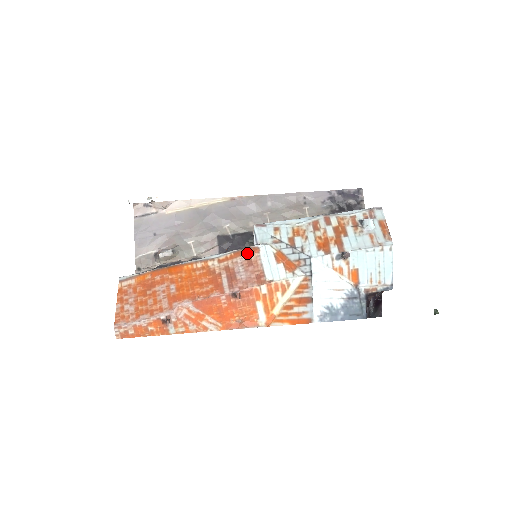
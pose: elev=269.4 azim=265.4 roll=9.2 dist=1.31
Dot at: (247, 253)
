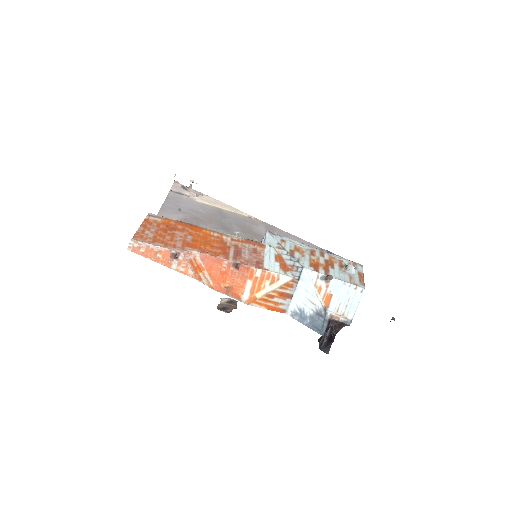
Dot at: (255, 245)
